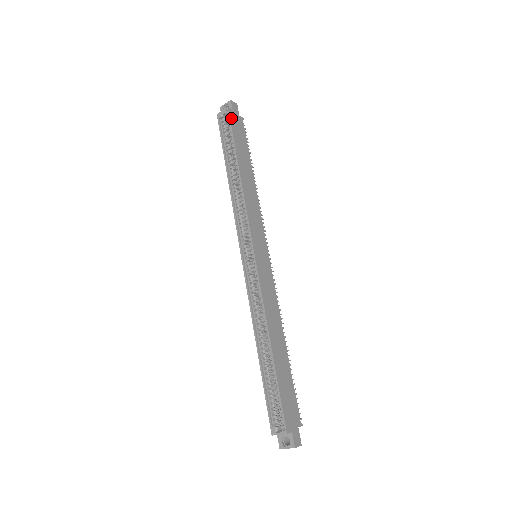
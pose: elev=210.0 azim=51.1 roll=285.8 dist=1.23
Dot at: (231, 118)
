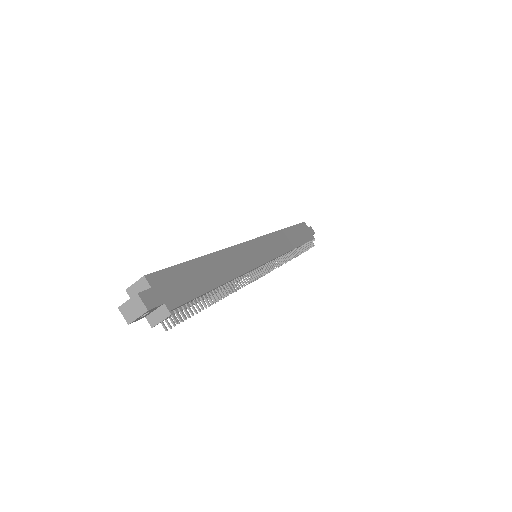
Dot at: (303, 225)
